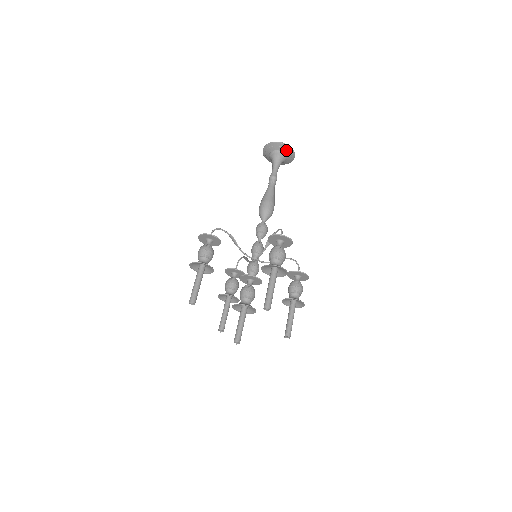
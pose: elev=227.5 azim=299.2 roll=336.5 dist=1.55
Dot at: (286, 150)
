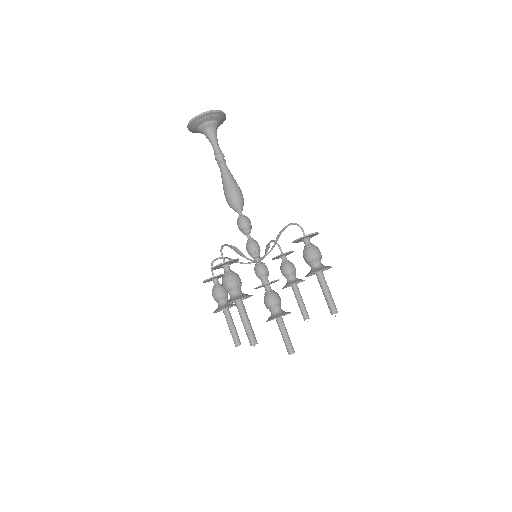
Dot at: (220, 118)
